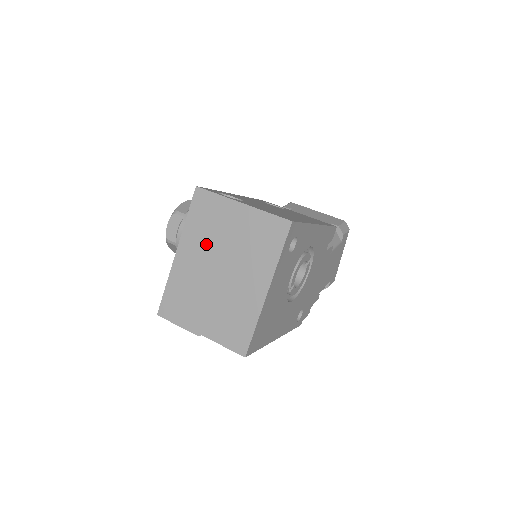
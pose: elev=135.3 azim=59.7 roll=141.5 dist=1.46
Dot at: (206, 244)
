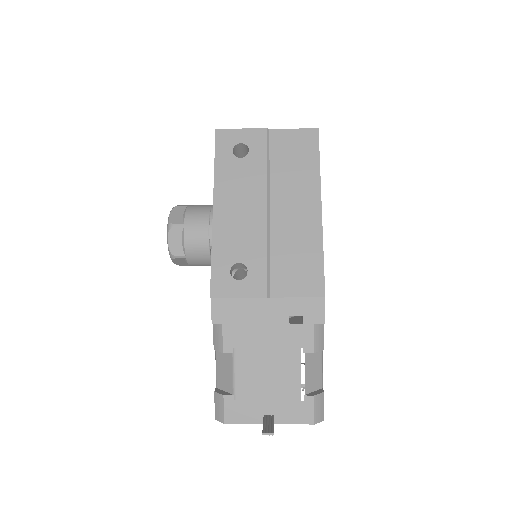
Dot at: occluded
